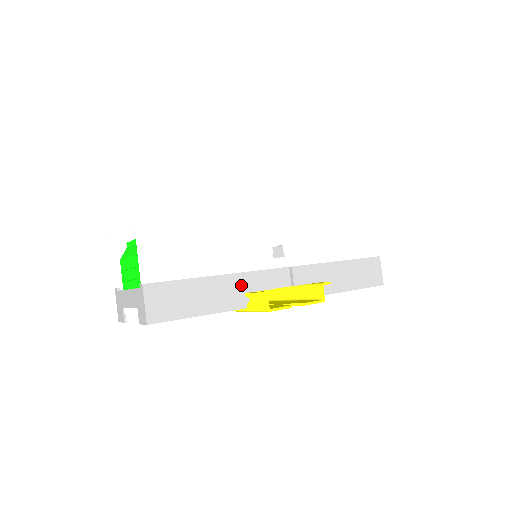
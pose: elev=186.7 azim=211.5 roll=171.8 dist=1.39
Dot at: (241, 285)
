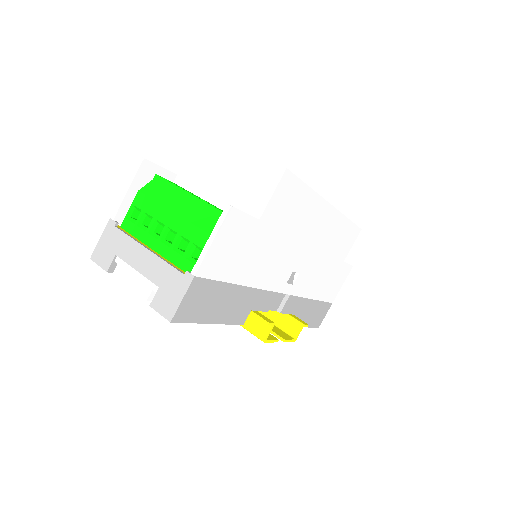
Dot at: (254, 301)
